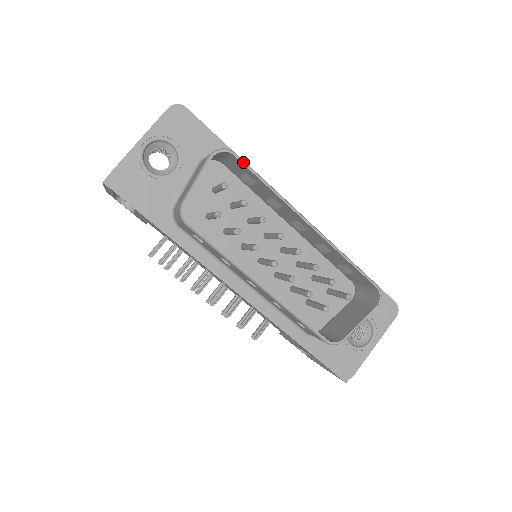
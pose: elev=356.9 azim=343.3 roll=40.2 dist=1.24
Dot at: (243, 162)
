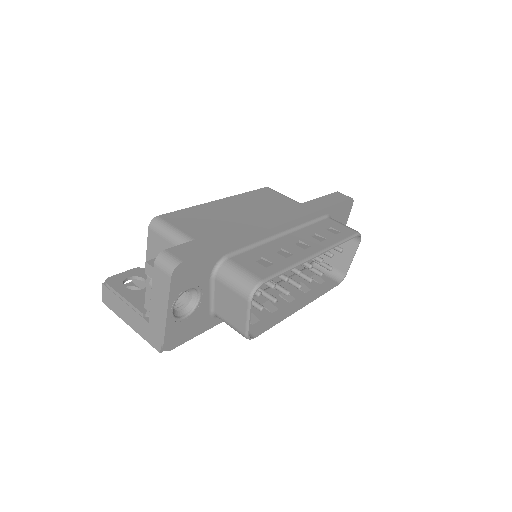
Dot at: (270, 280)
